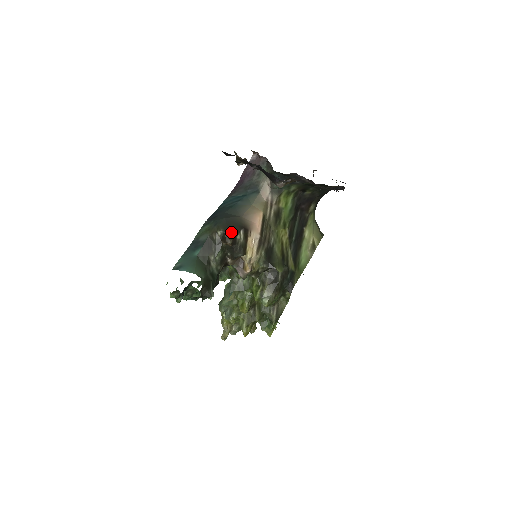
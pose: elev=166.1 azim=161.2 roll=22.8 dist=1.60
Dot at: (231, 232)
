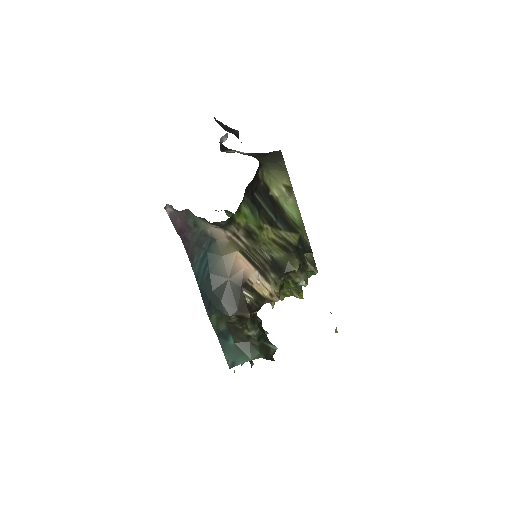
Dot at: (240, 307)
